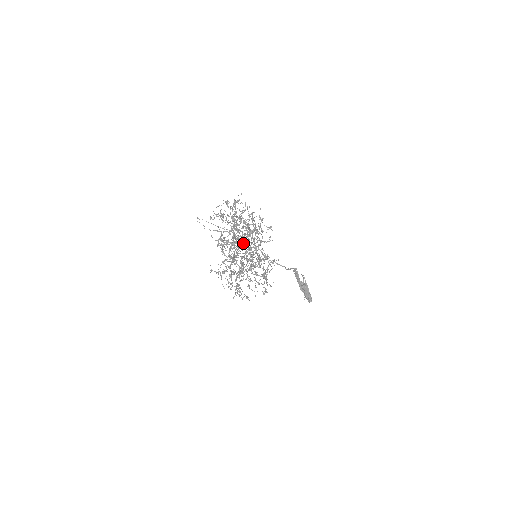
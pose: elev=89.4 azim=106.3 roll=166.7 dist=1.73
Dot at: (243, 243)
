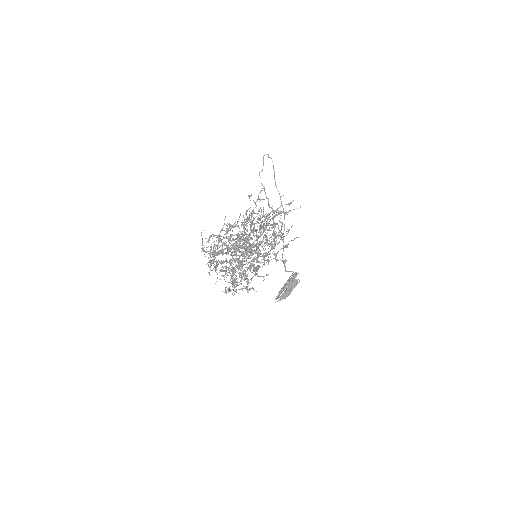
Dot at: occluded
